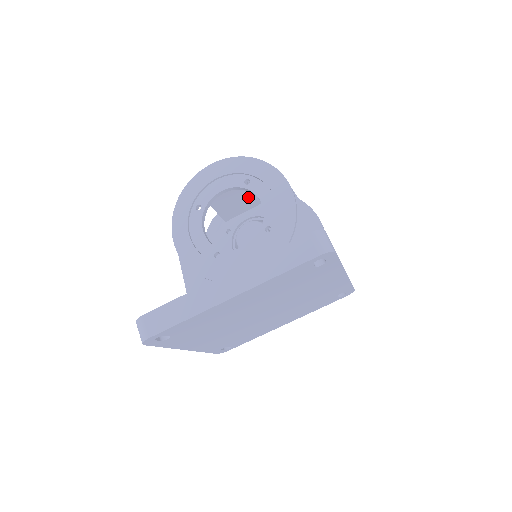
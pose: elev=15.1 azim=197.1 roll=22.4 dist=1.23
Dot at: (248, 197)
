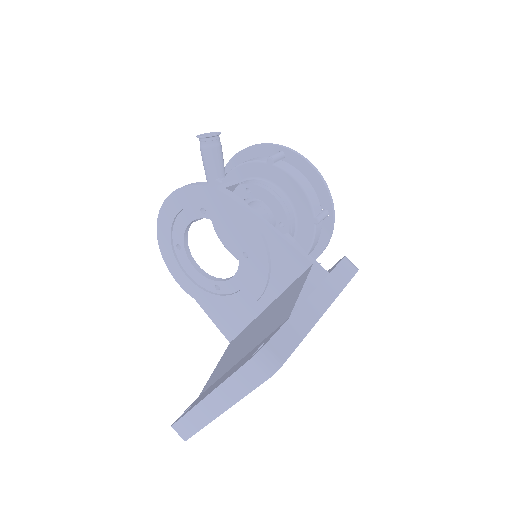
Dot at: occluded
